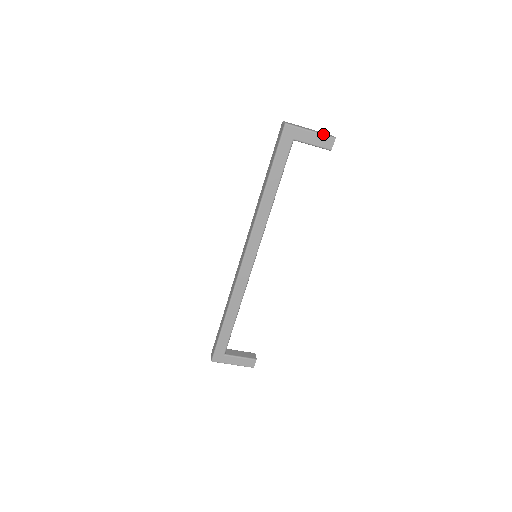
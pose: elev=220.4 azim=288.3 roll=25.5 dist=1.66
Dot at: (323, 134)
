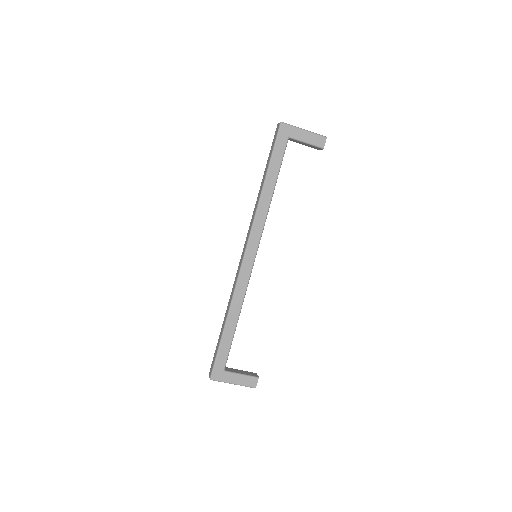
Dot at: (315, 133)
